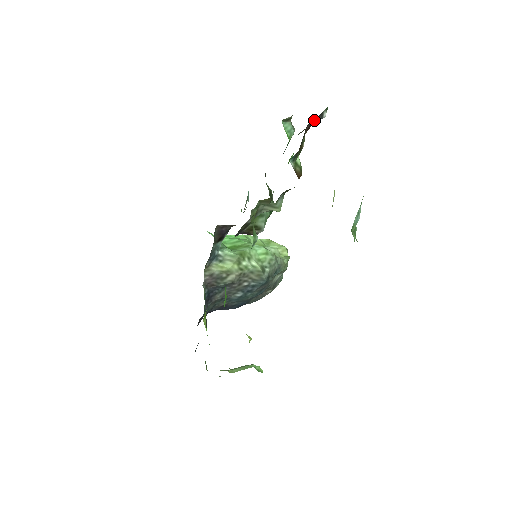
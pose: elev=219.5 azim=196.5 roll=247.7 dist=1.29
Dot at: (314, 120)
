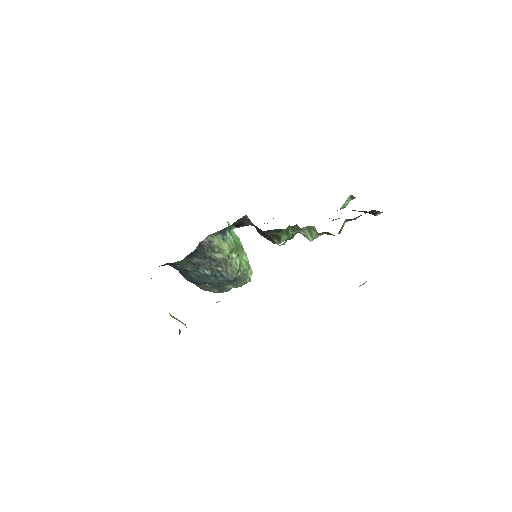
Dot at: (375, 211)
